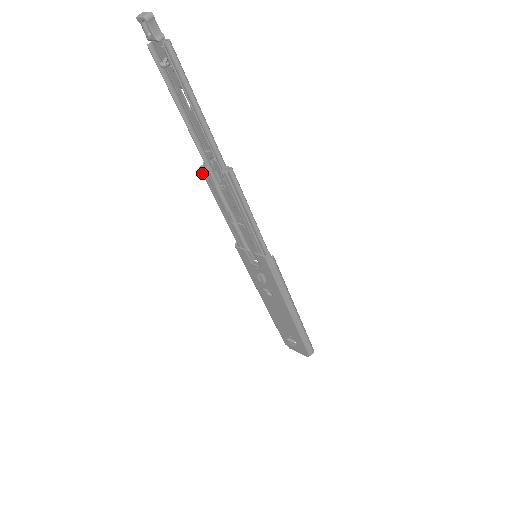
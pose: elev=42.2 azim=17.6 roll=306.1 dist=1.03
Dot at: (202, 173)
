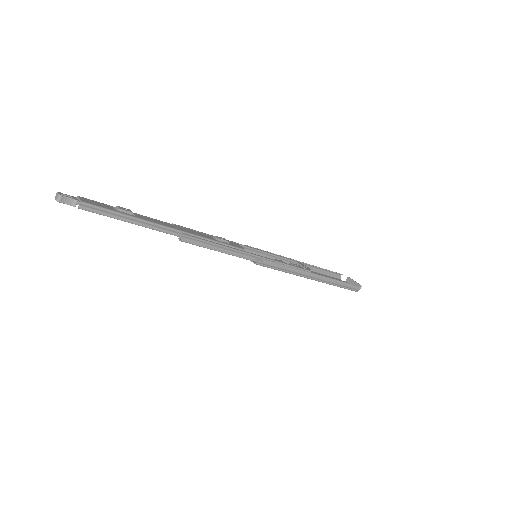
Dot at: occluded
